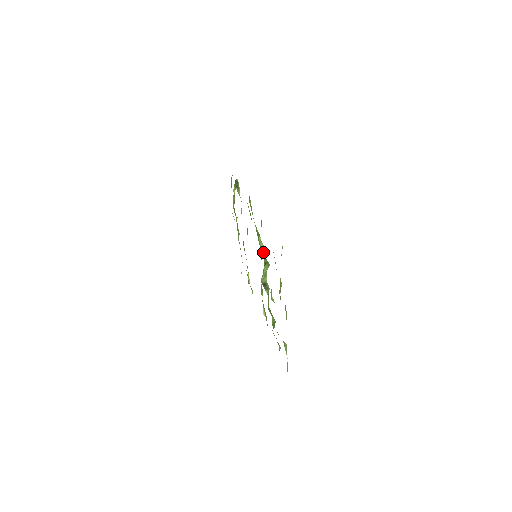
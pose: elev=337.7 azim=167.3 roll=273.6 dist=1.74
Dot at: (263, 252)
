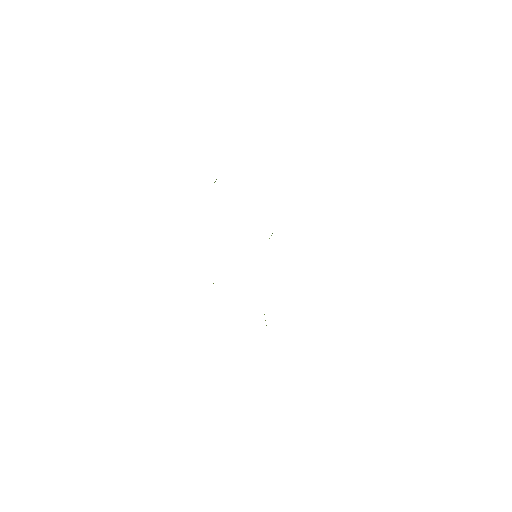
Dot at: occluded
